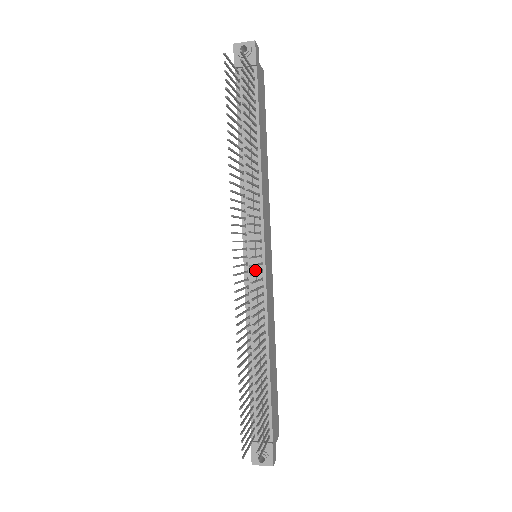
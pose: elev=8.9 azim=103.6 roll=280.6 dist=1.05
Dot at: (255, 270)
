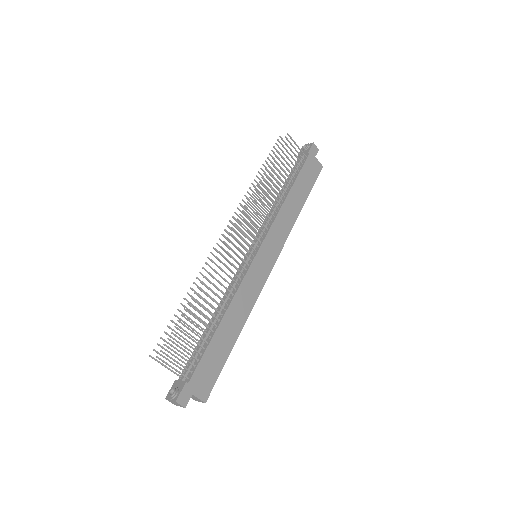
Dot at: (247, 259)
